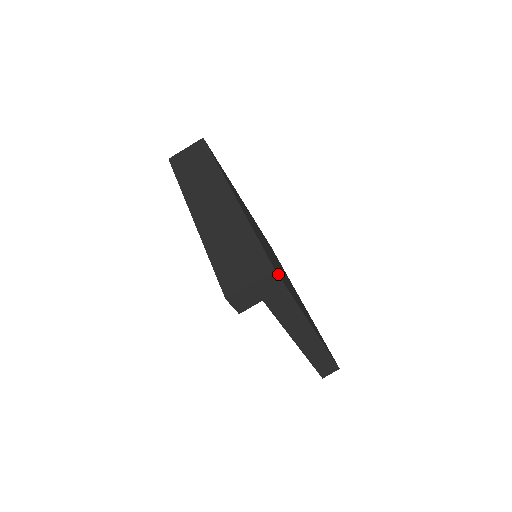
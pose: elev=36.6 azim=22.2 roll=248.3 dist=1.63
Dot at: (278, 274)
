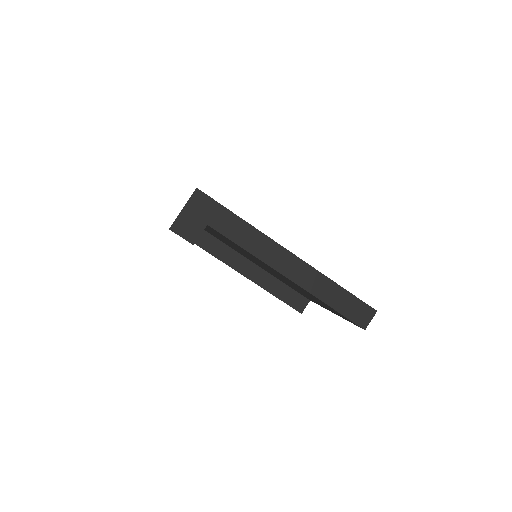
Dot at: (208, 196)
